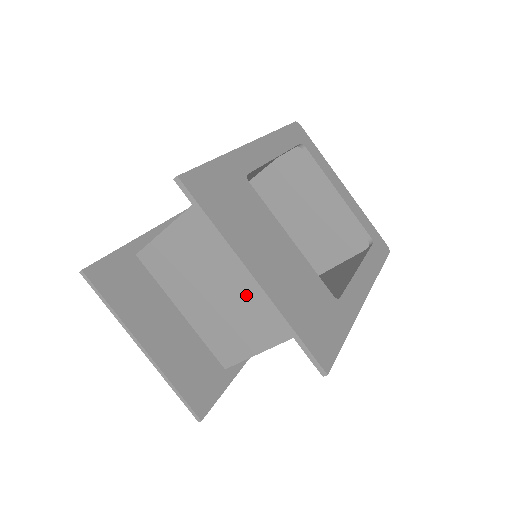
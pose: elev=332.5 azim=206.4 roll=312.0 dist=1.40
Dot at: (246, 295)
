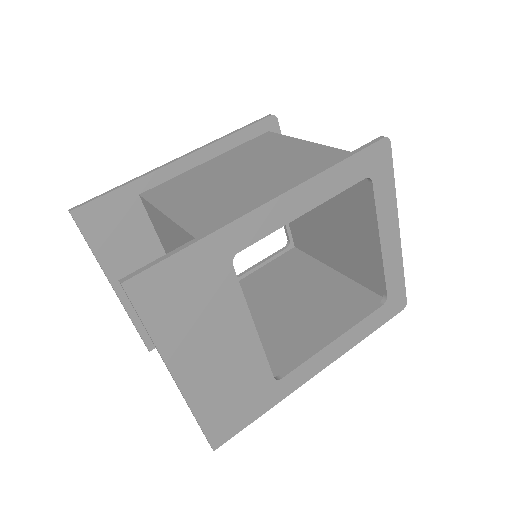
Dot at: occluded
